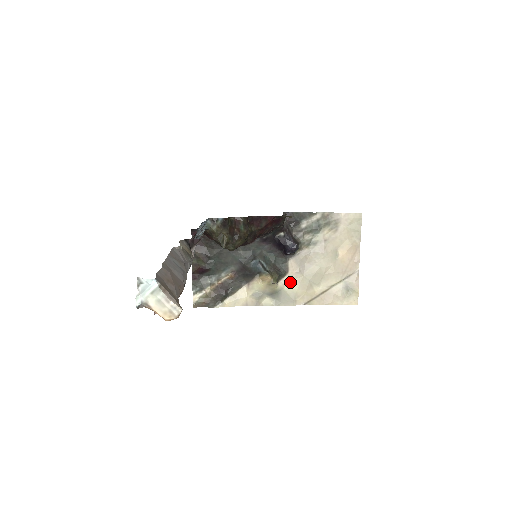
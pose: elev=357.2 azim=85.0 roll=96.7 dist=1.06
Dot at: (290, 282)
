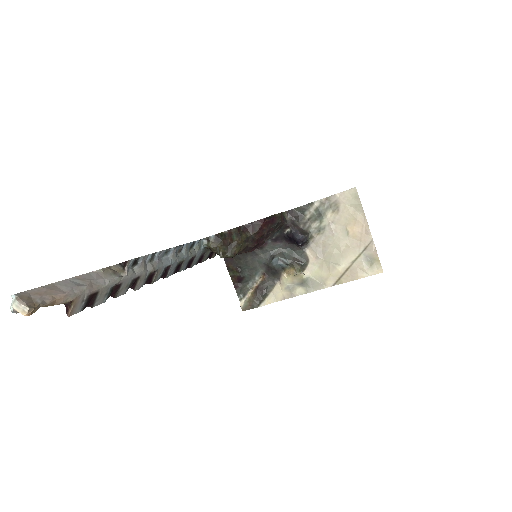
Dot at: (314, 269)
